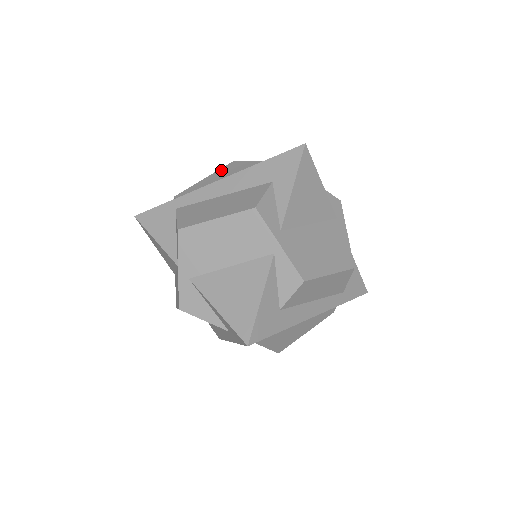
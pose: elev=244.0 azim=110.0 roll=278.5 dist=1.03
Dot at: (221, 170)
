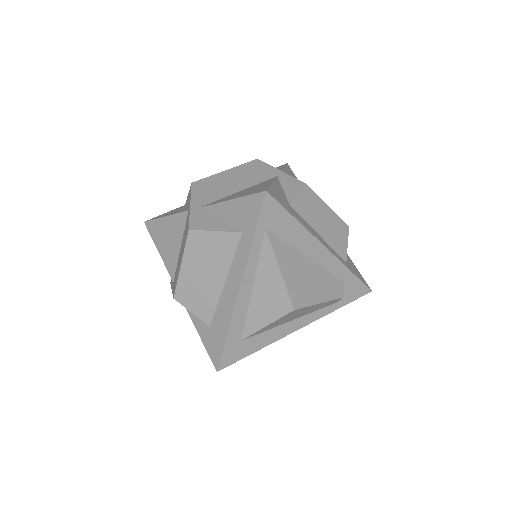
Dot at: occluded
